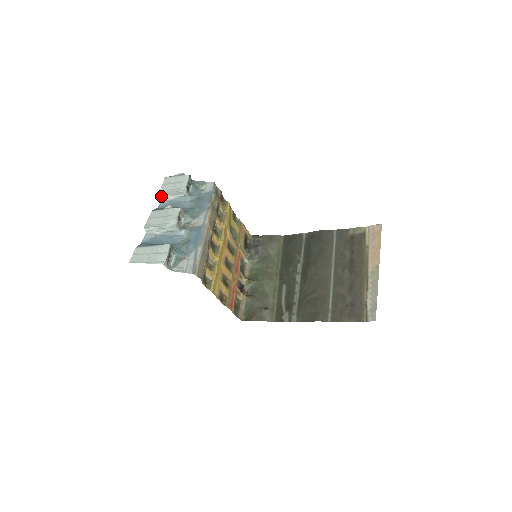
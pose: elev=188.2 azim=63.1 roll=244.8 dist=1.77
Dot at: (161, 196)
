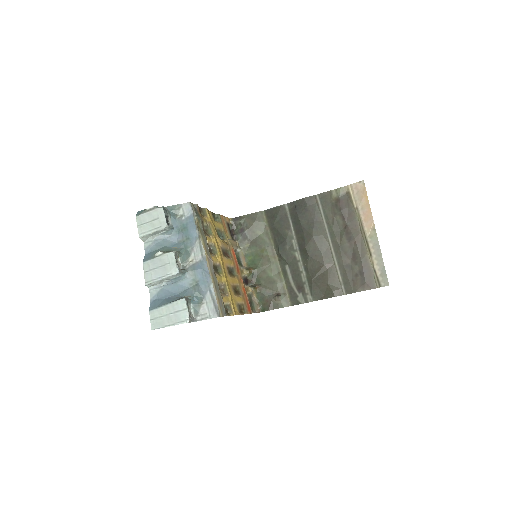
Dot at: (142, 240)
